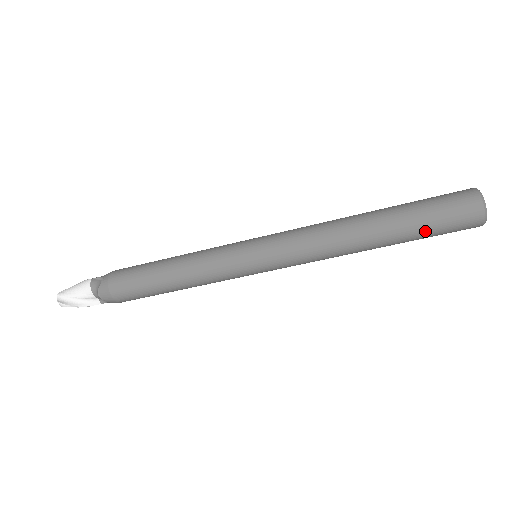
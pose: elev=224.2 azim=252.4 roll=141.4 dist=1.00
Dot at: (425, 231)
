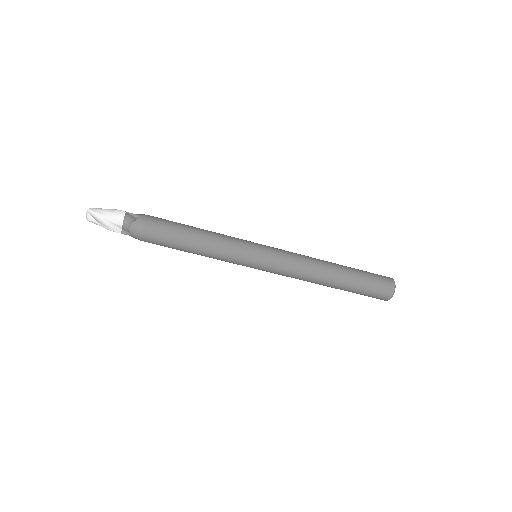
Dot at: (361, 289)
